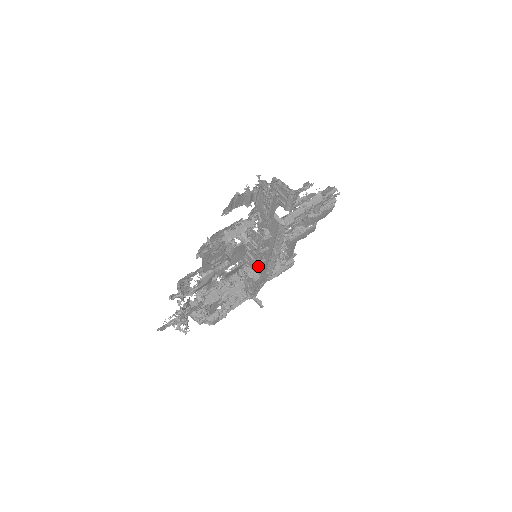
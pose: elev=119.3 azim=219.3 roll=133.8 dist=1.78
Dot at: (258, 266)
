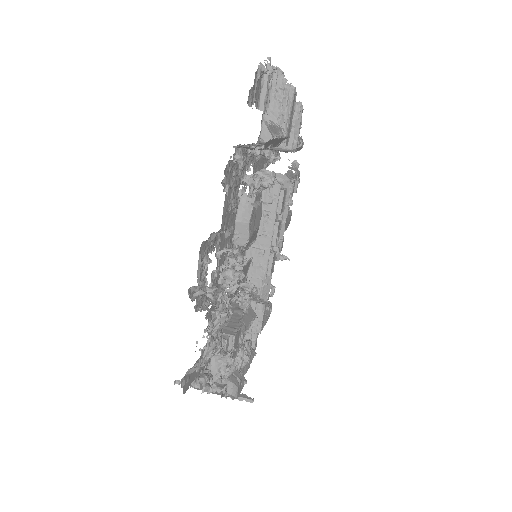
Dot at: (270, 262)
